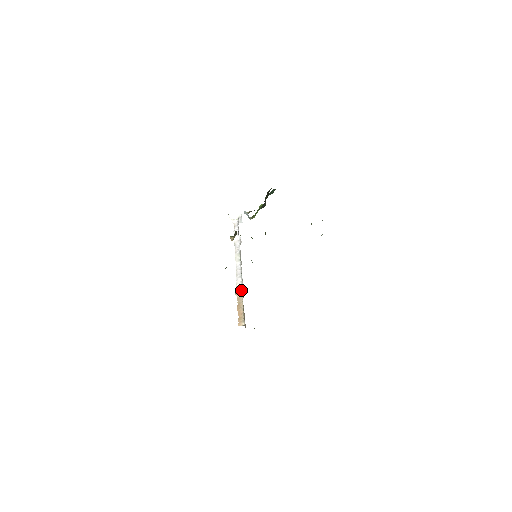
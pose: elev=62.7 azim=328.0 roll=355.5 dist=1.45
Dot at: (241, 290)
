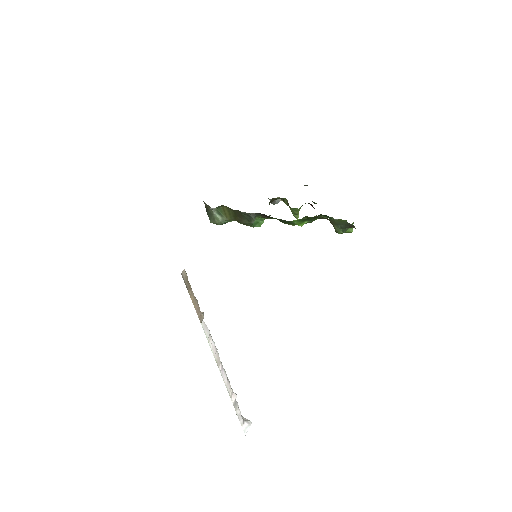
Dot at: occluded
